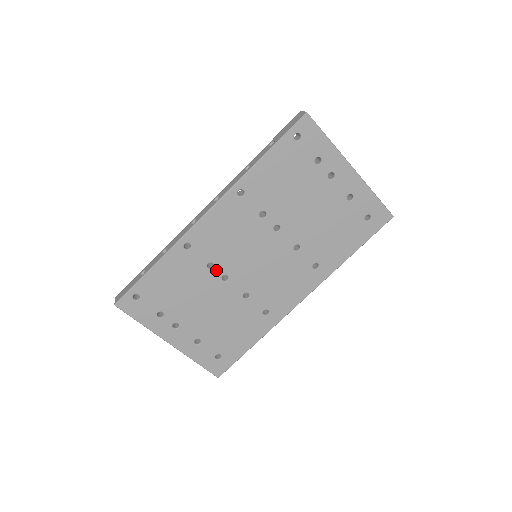
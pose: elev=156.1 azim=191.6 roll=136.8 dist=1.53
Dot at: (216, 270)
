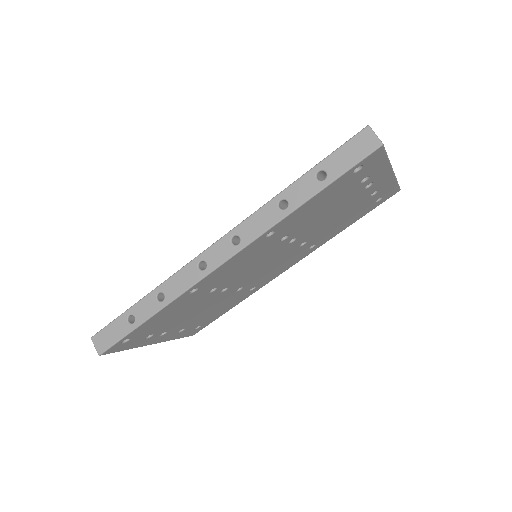
Dot at: (217, 290)
